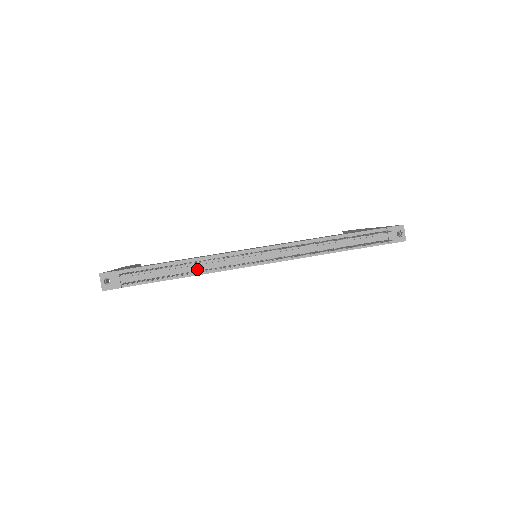
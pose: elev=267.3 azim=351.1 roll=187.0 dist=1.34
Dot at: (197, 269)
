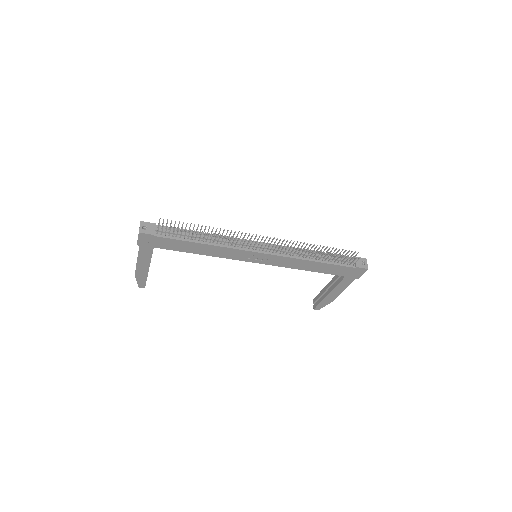
Dot at: (214, 241)
